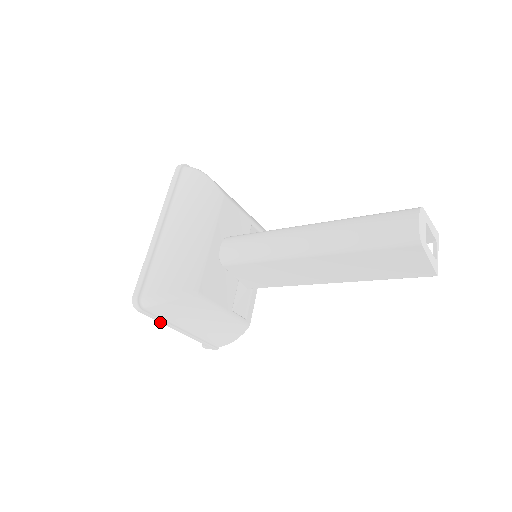
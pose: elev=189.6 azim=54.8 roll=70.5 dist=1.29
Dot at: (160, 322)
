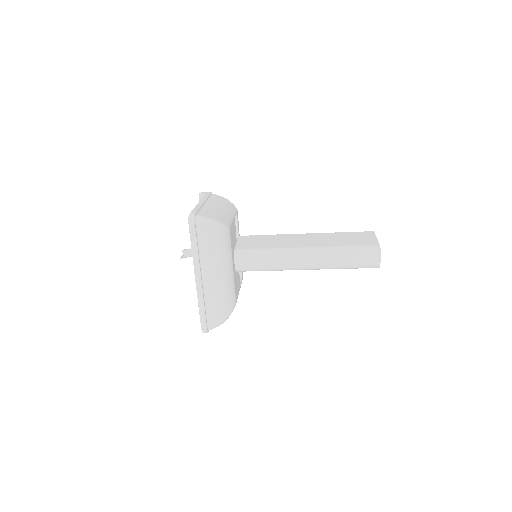
Dot at: occluded
